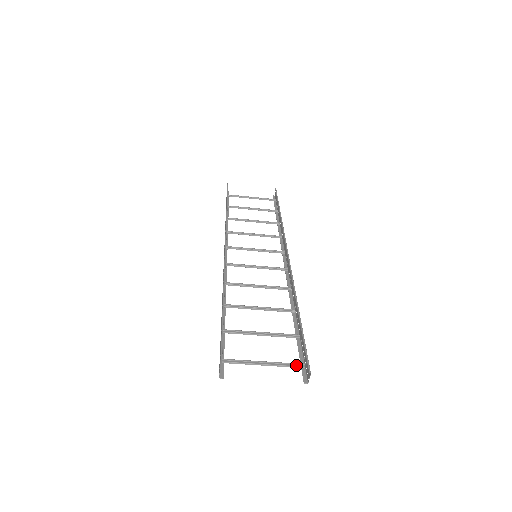
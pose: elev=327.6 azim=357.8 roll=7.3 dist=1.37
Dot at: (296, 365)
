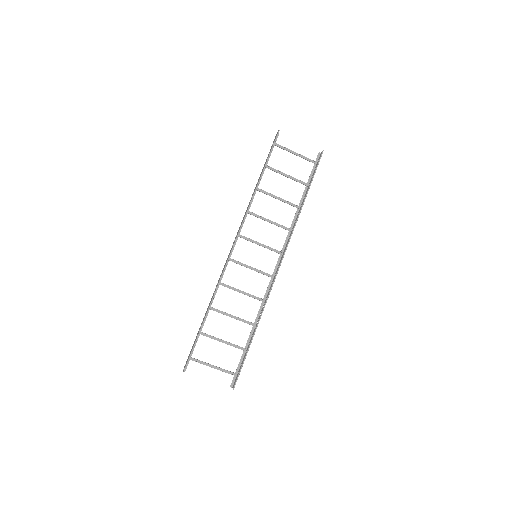
Dot at: (232, 373)
